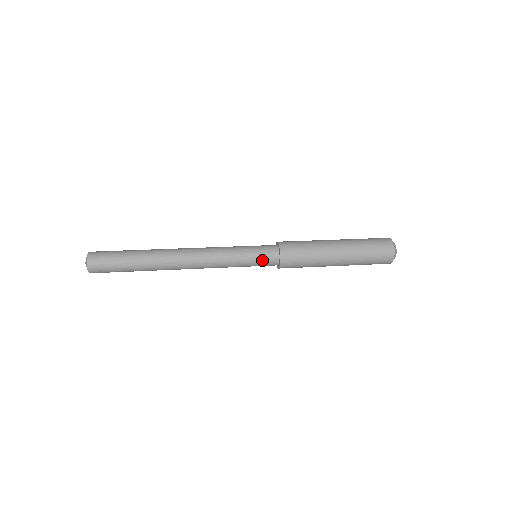
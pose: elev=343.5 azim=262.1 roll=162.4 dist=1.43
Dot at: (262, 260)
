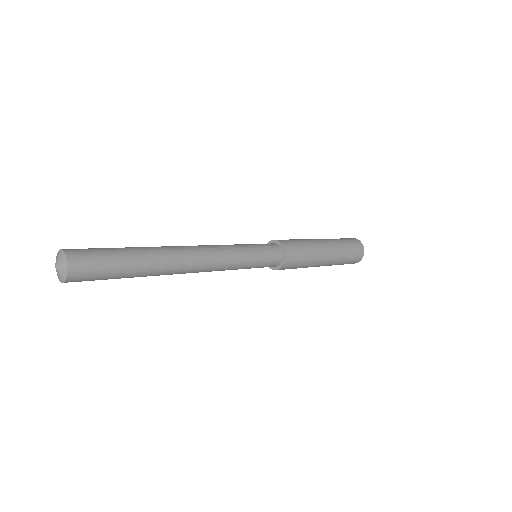
Dot at: (265, 265)
